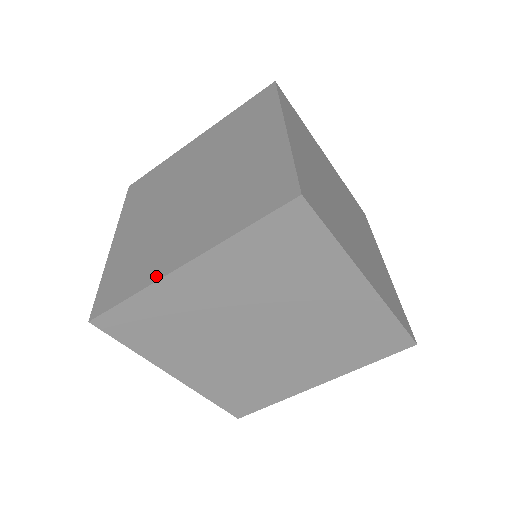
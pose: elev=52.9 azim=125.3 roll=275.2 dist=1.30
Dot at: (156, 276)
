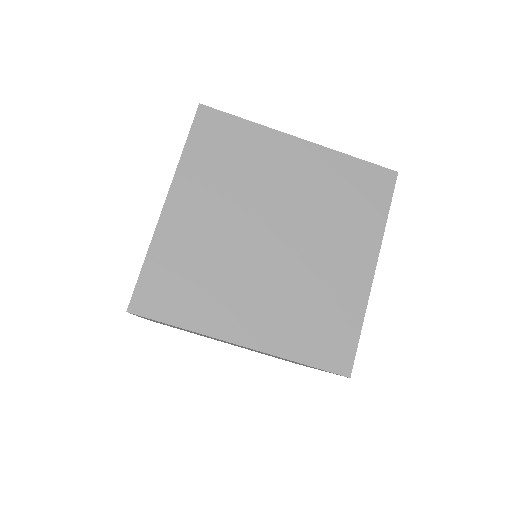
Dot at: (273, 131)
